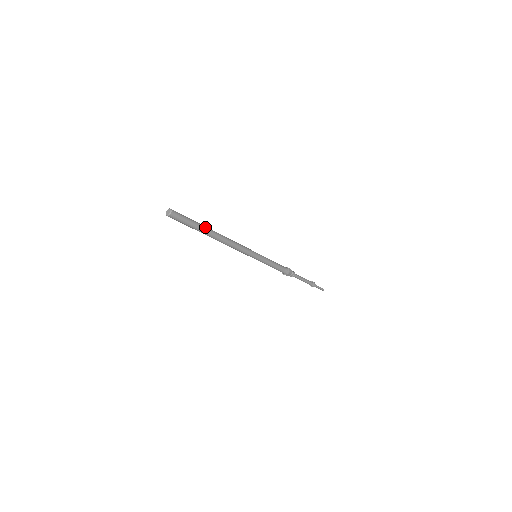
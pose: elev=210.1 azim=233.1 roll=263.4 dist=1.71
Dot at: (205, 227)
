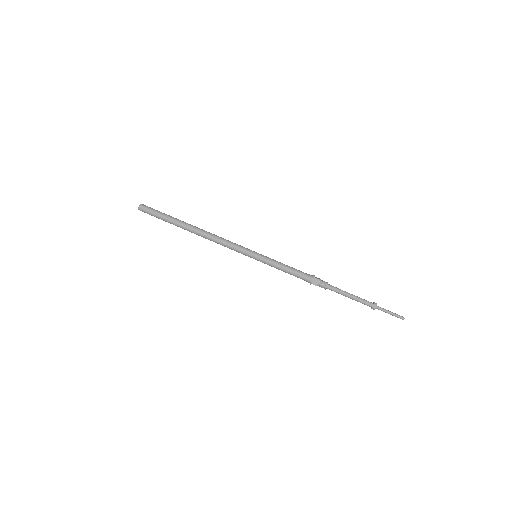
Dot at: (180, 220)
